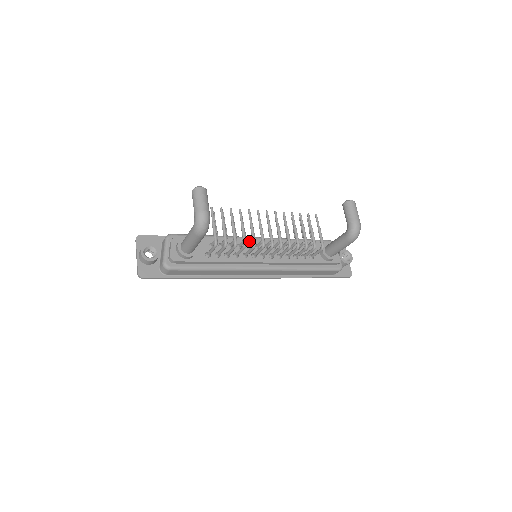
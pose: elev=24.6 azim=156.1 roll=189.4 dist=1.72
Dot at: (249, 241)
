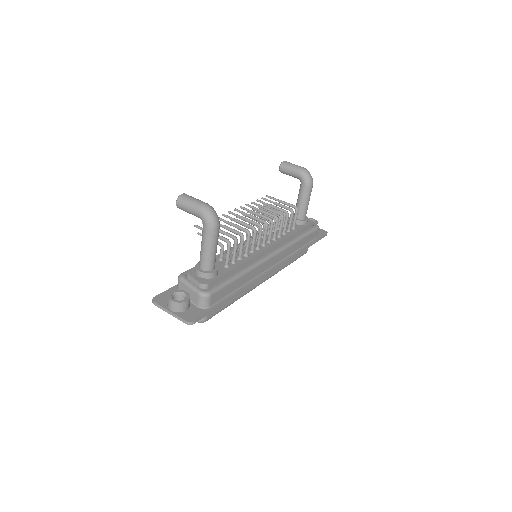
Dot at: occluded
